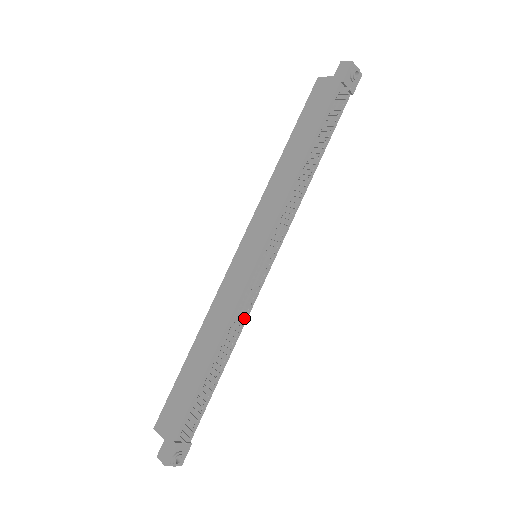
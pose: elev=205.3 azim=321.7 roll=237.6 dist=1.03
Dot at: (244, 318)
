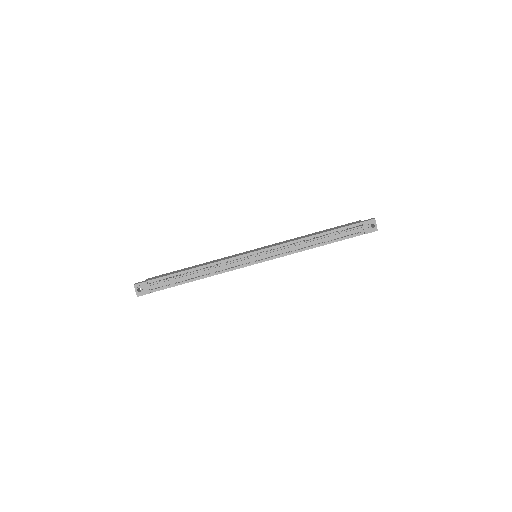
Dot at: (224, 270)
